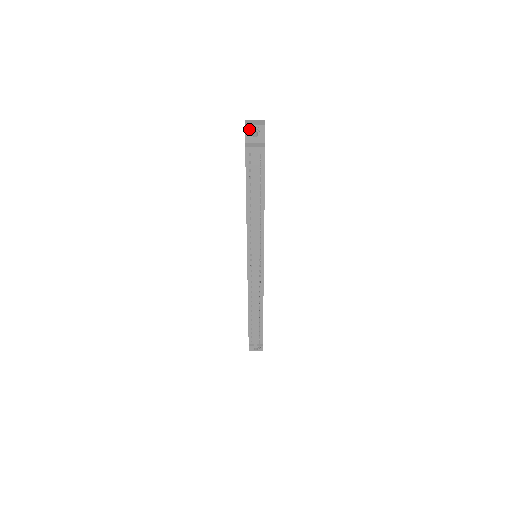
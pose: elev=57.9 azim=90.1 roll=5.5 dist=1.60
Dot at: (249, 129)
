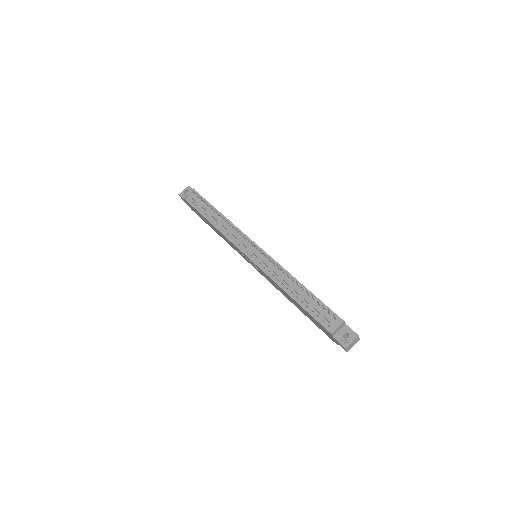
Dot at: (182, 194)
